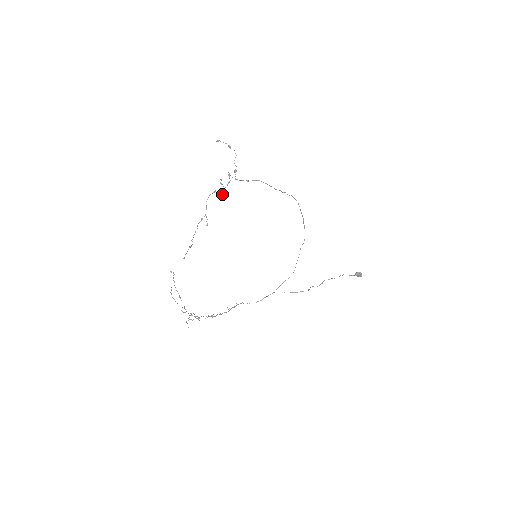
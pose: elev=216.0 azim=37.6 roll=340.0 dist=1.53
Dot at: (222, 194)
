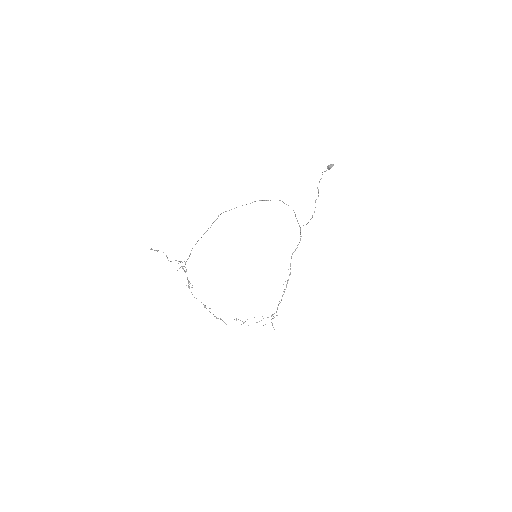
Dot at: occluded
